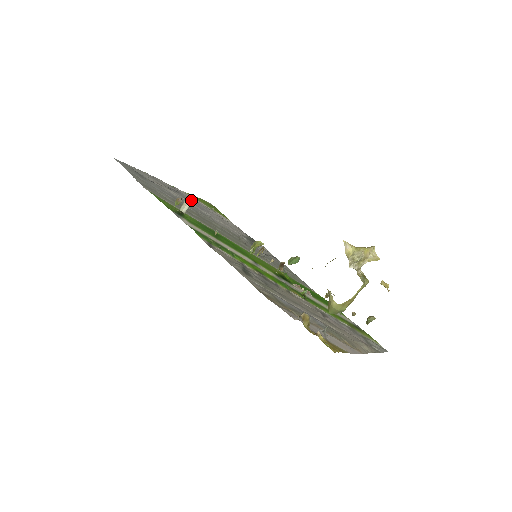
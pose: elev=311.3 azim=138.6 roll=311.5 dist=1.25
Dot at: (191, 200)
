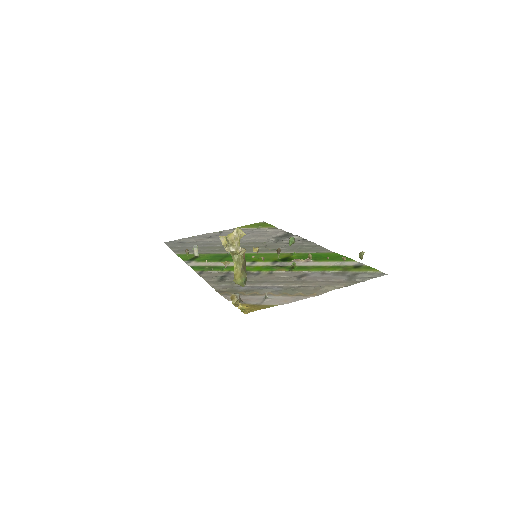
Dot at: (196, 246)
